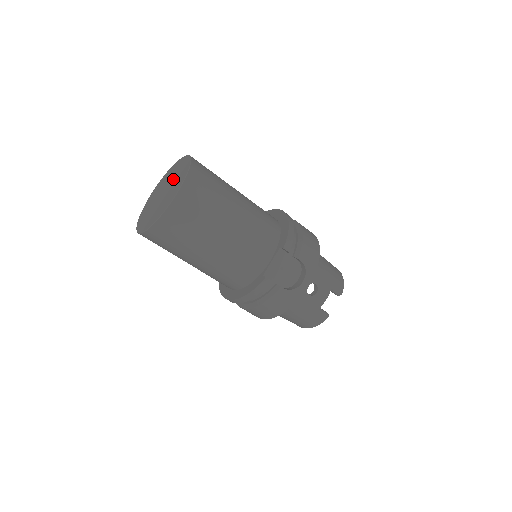
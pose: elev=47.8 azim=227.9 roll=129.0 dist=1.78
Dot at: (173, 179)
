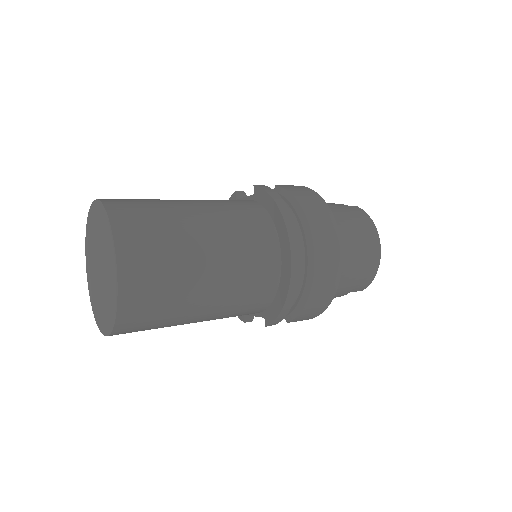
Dot at: (104, 278)
